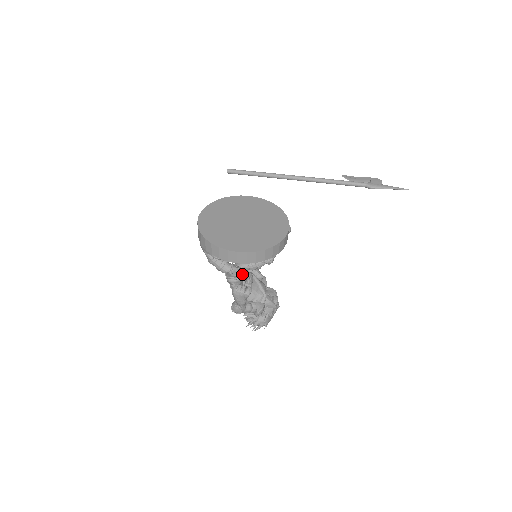
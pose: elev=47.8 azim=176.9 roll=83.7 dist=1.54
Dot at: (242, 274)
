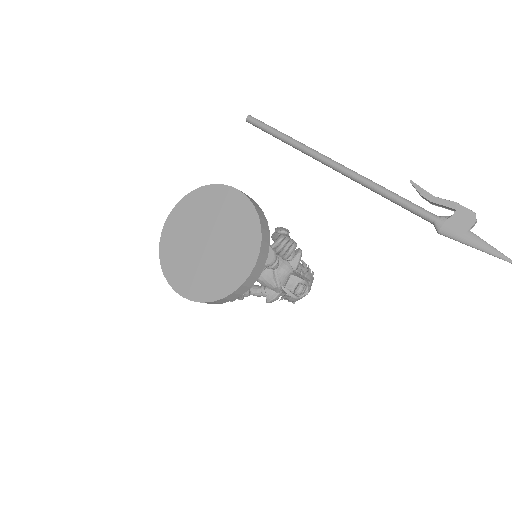
Dot at: occluded
